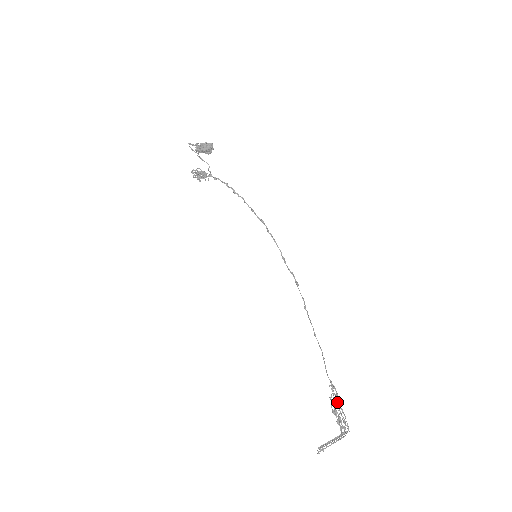
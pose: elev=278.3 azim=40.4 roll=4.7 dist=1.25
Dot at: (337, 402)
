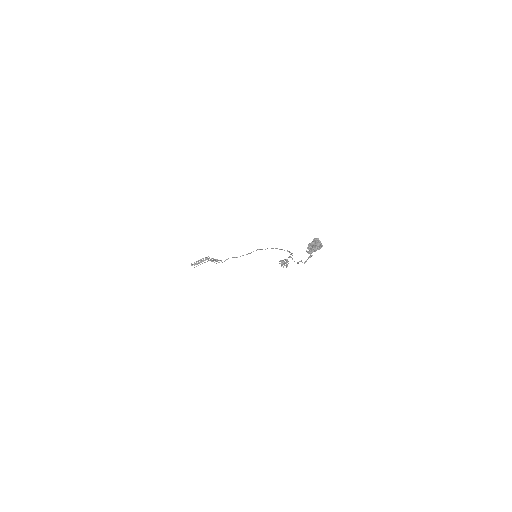
Dot at: (216, 263)
